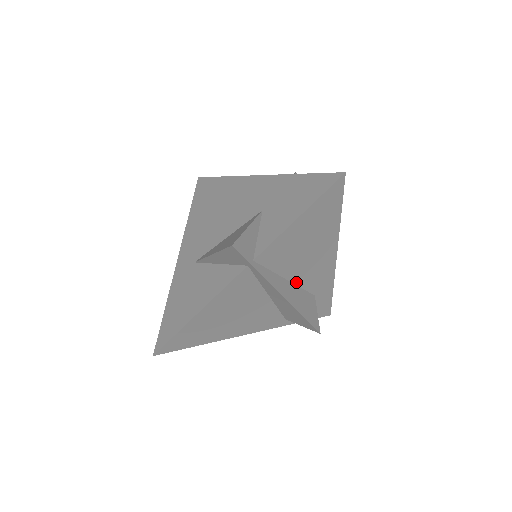
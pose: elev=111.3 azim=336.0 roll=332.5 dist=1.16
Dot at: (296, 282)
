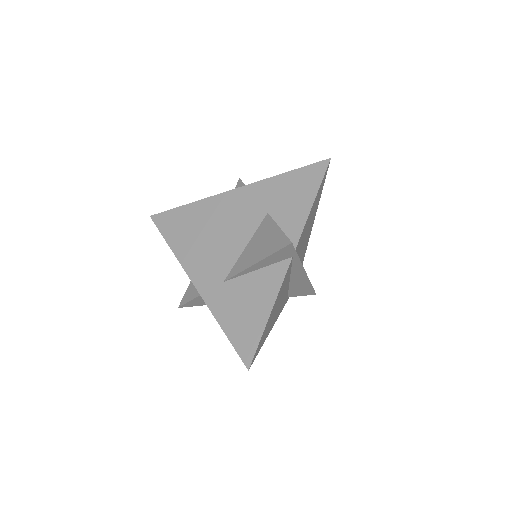
Dot at: occluded
